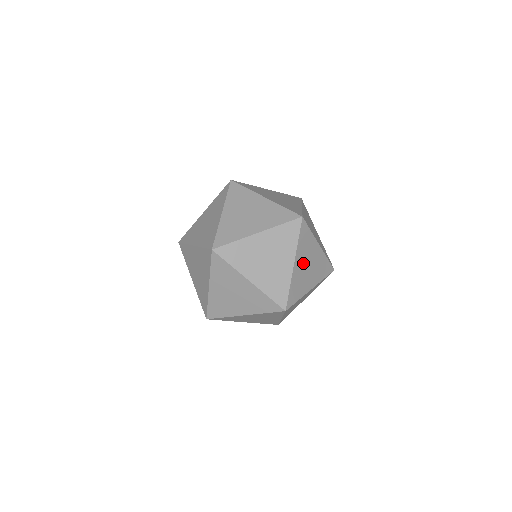
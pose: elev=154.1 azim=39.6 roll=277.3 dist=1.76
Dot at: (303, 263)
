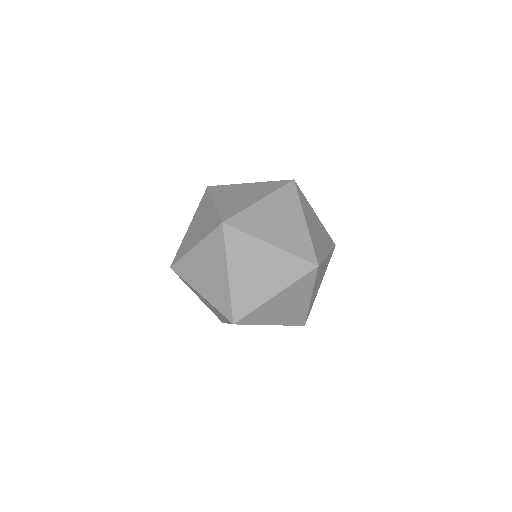
Dot at: (284, 301)
